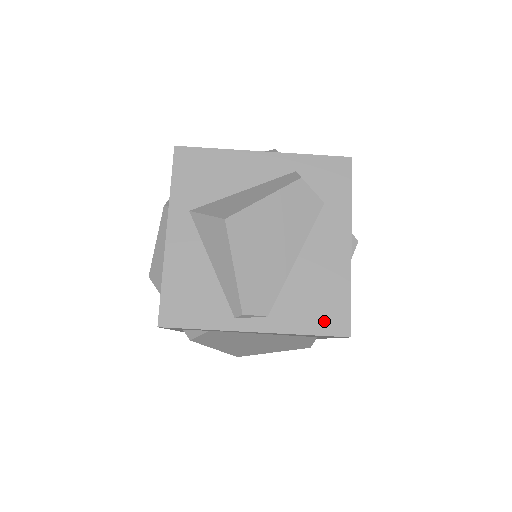
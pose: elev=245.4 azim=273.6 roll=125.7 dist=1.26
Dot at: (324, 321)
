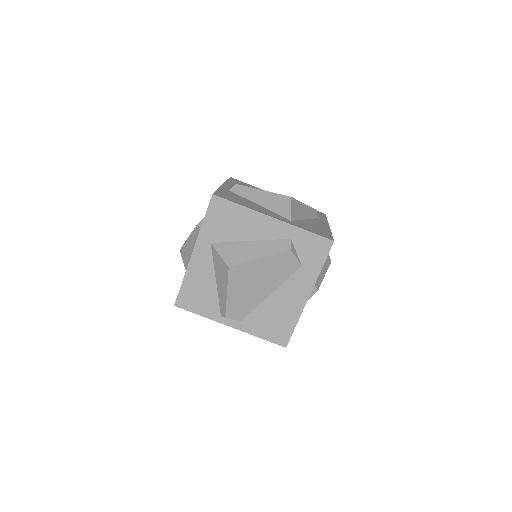
Dot at: (274, 334)
